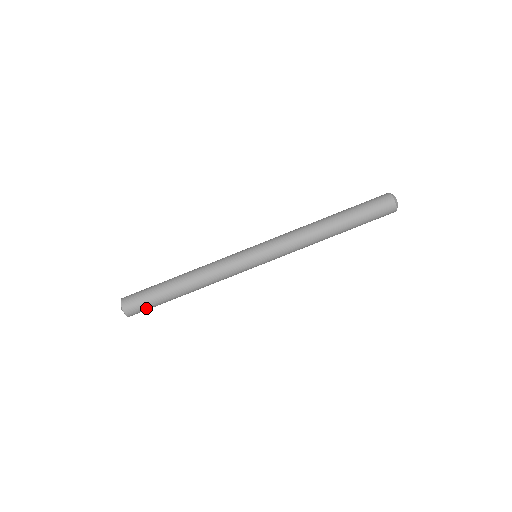
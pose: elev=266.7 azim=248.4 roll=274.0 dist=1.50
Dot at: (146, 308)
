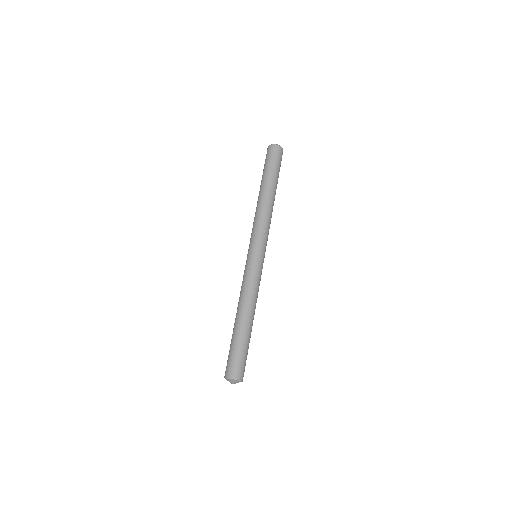
Dot at: occluded
